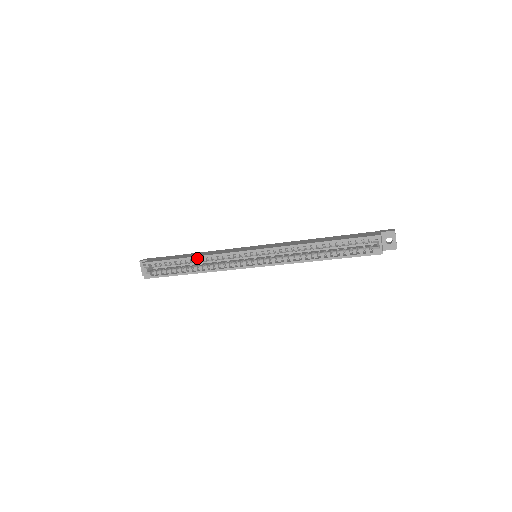
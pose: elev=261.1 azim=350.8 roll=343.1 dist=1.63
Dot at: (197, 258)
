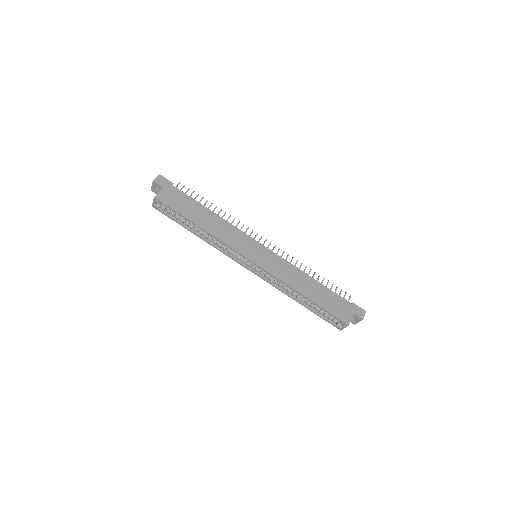
Dot at: (207, 233)
